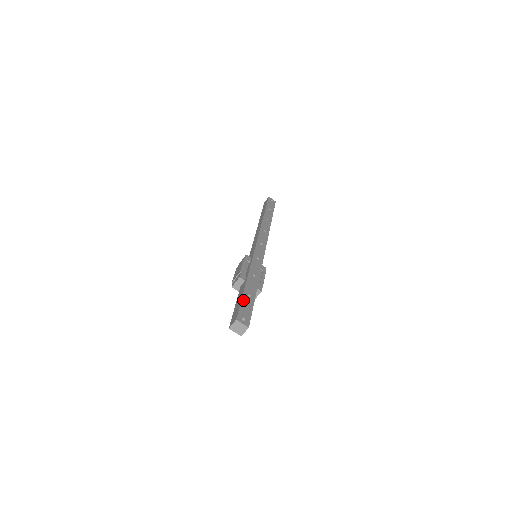
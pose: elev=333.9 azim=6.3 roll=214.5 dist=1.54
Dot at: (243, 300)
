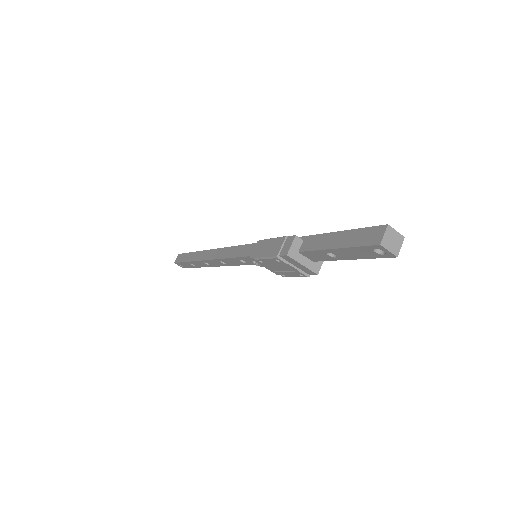
Dot at: (347, 232)
